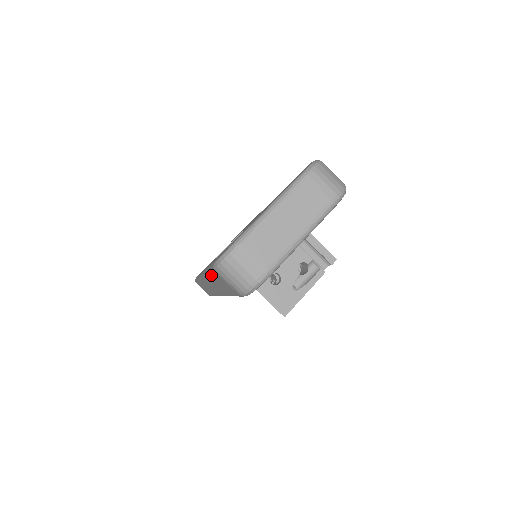
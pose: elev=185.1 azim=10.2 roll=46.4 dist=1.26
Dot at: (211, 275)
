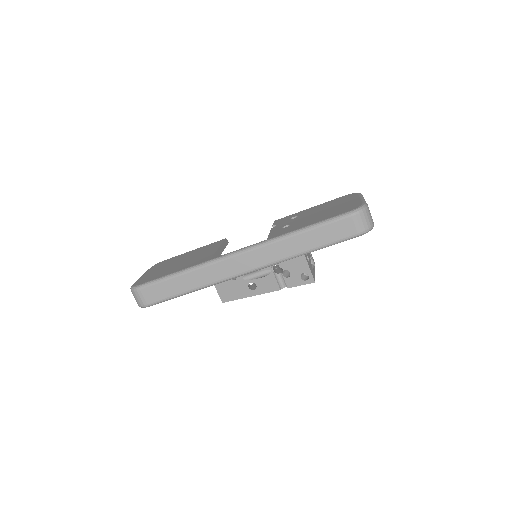
Dot at: (318, 228)
